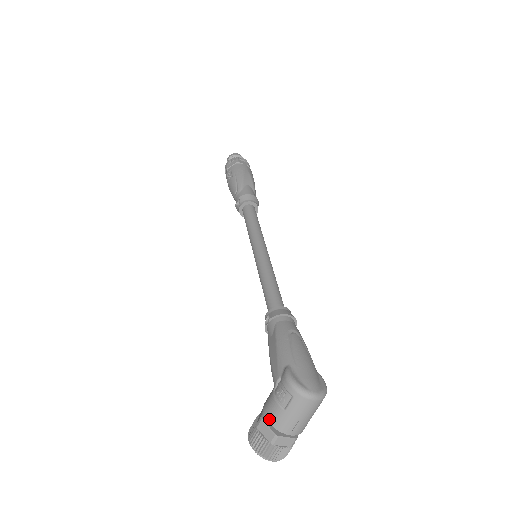
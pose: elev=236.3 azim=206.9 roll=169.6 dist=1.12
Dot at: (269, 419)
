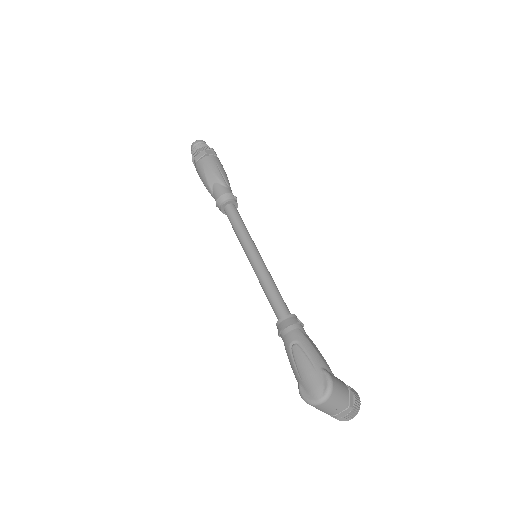
Dot at: occluded
